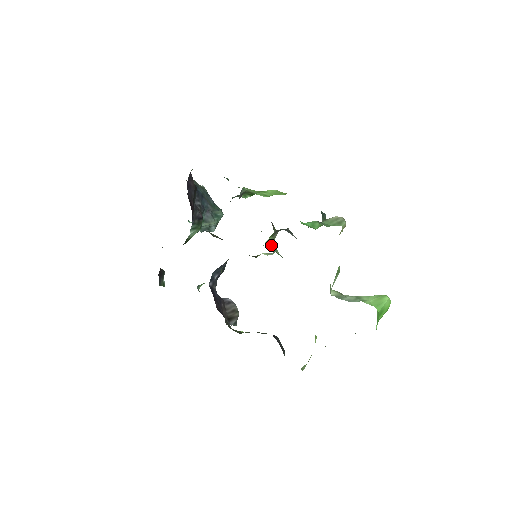
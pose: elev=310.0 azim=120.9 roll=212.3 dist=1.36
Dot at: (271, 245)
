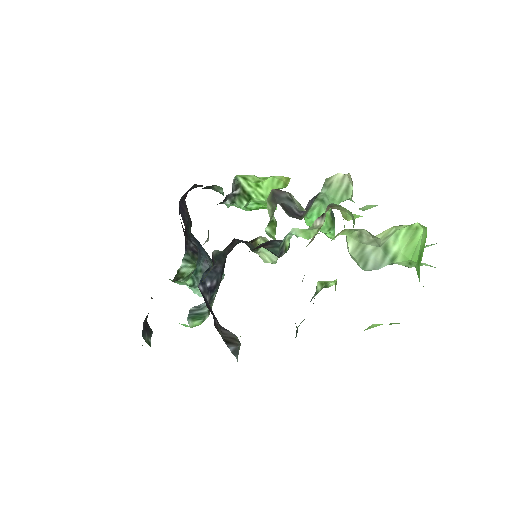
Dot at: (268, 210)
